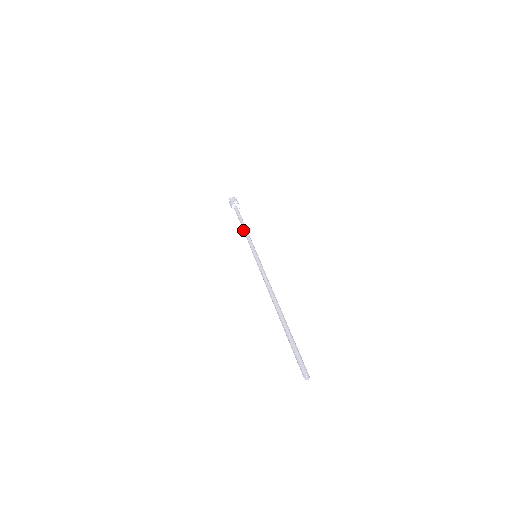
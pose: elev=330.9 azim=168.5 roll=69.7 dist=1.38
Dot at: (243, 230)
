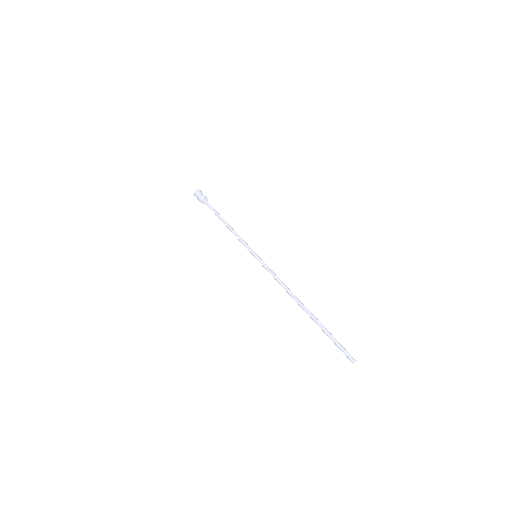
Dot at: (228, 228)
